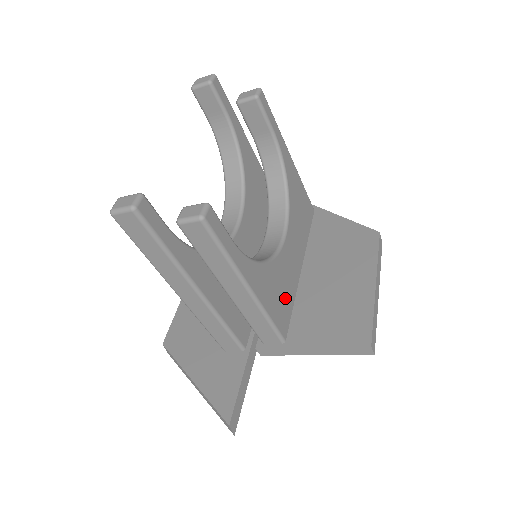
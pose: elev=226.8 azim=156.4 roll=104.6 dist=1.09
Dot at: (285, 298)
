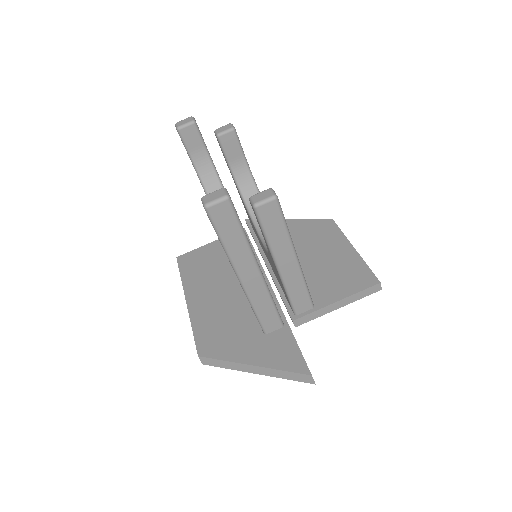
Dot at: occluded
